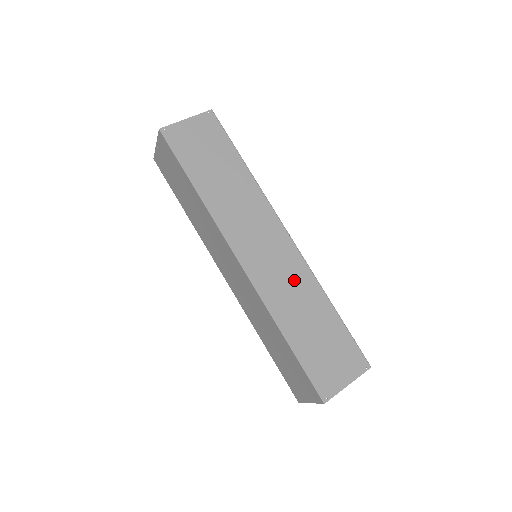
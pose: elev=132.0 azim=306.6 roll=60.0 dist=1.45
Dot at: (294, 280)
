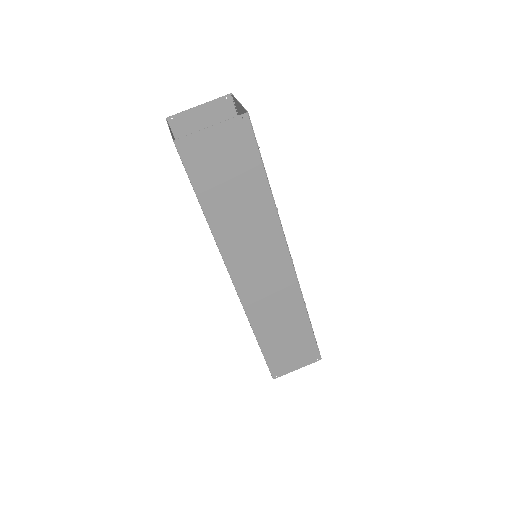
Dot at: (282, 300)
